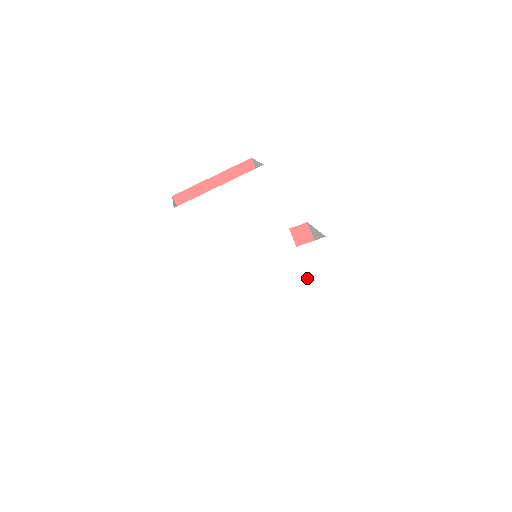
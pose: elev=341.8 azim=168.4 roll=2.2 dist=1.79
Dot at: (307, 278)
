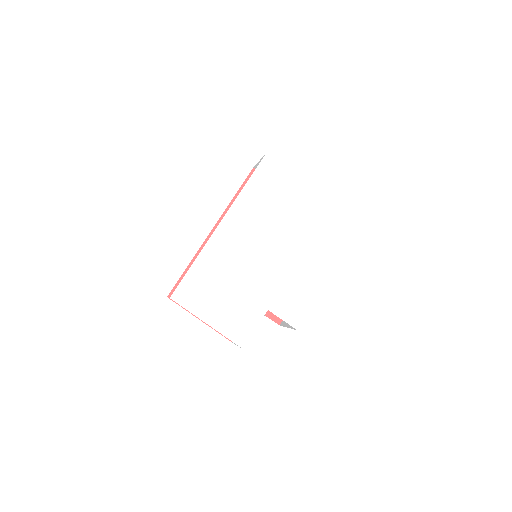
Dot at: (275, 303)
